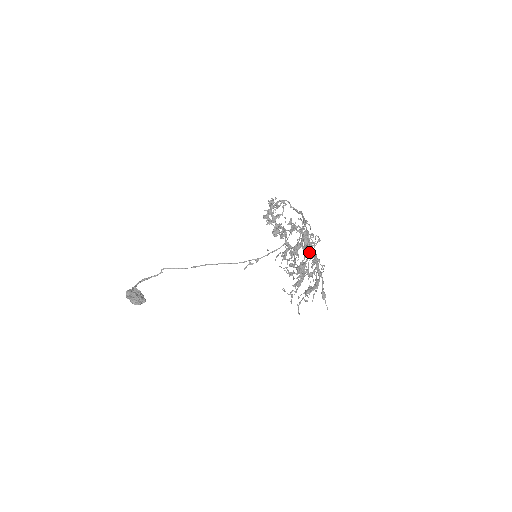
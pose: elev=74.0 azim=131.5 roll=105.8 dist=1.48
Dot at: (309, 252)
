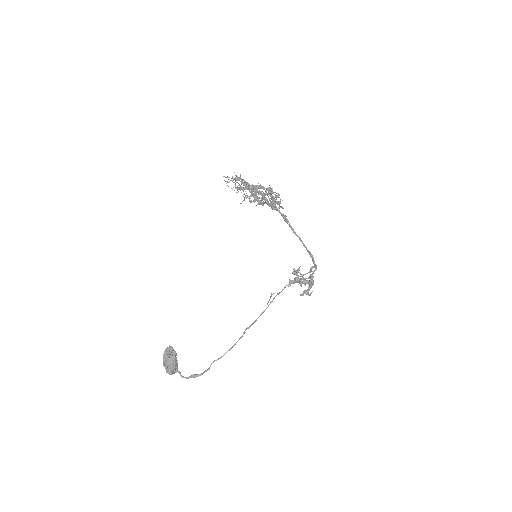
Dot at: (292, 228)
